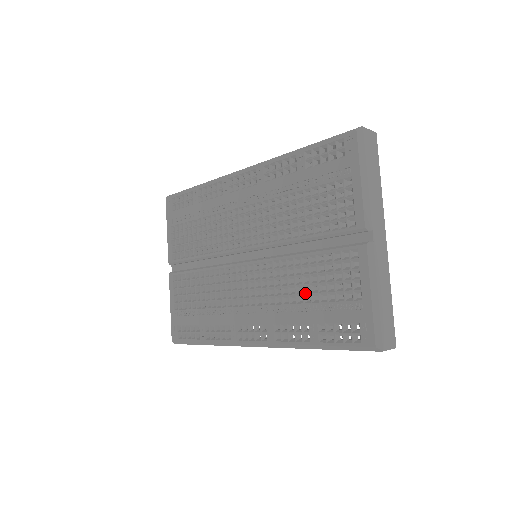
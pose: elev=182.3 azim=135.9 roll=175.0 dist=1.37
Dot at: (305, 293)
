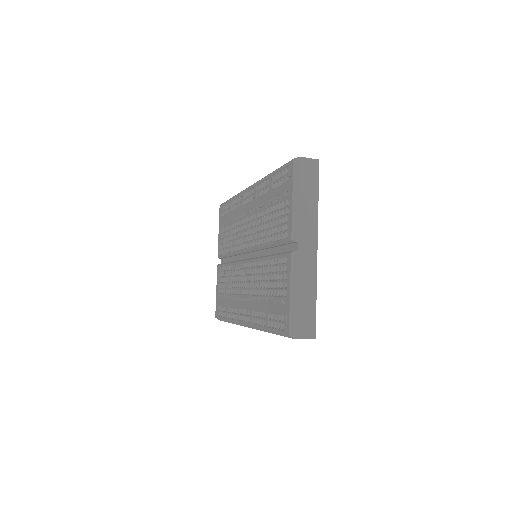
Dot at: (265, 288)
